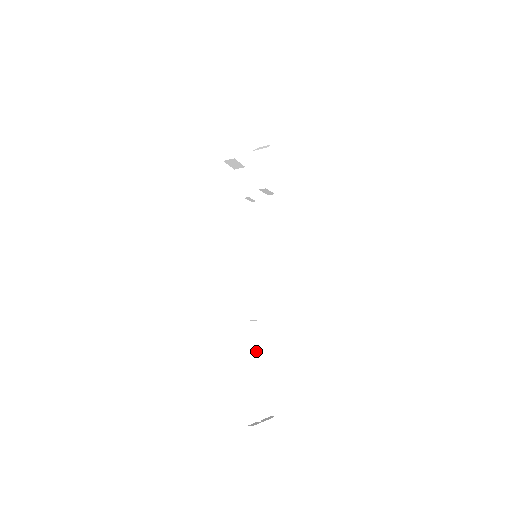
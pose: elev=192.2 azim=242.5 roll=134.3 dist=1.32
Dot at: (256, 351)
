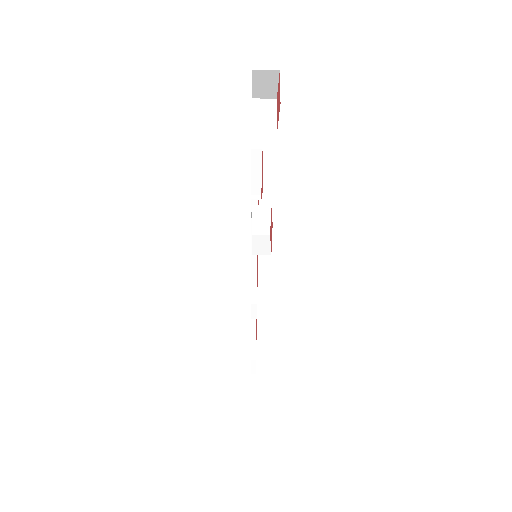
Dot at: (252, 323)
